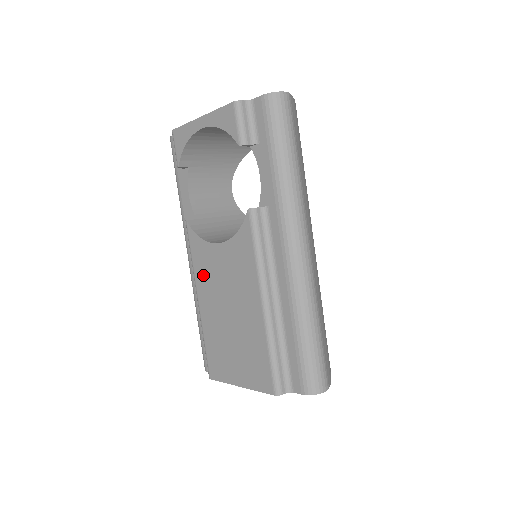
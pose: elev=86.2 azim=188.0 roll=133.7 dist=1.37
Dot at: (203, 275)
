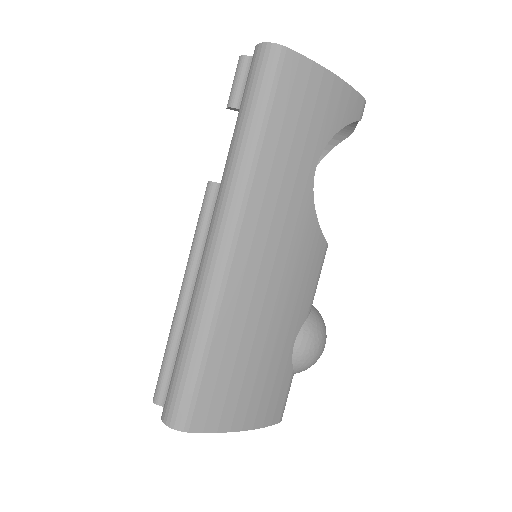
Dot at: occluded
